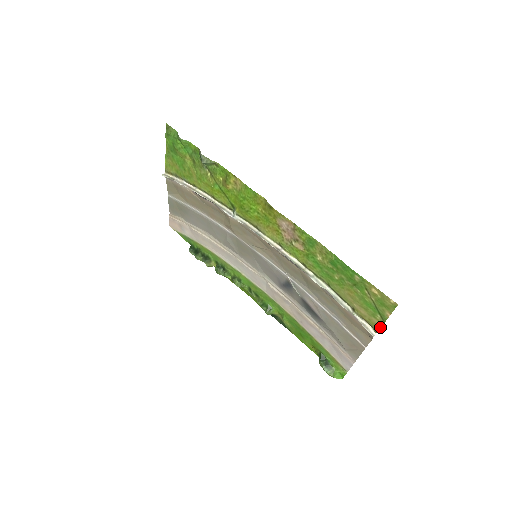
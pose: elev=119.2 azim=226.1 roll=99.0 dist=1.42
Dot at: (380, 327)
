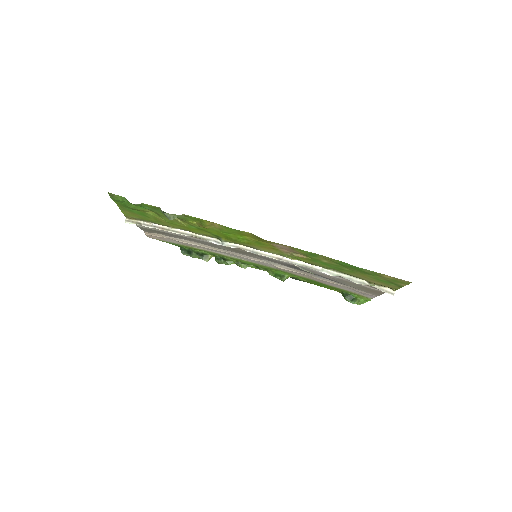
Dot at: occluded
